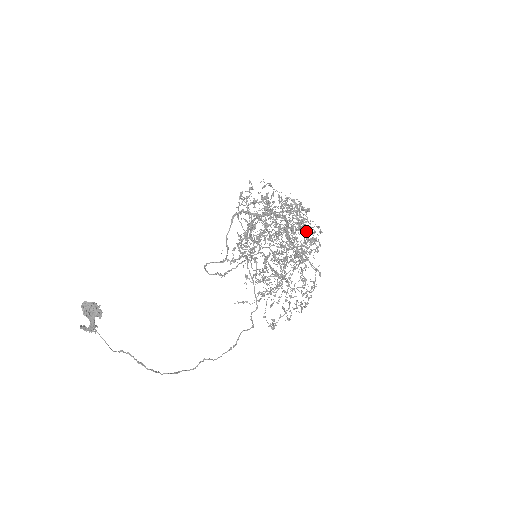
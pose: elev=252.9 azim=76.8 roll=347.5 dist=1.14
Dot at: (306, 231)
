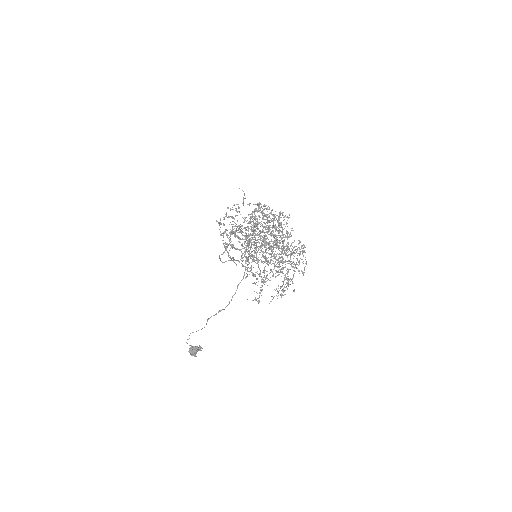
Dot at: (276, 219)
